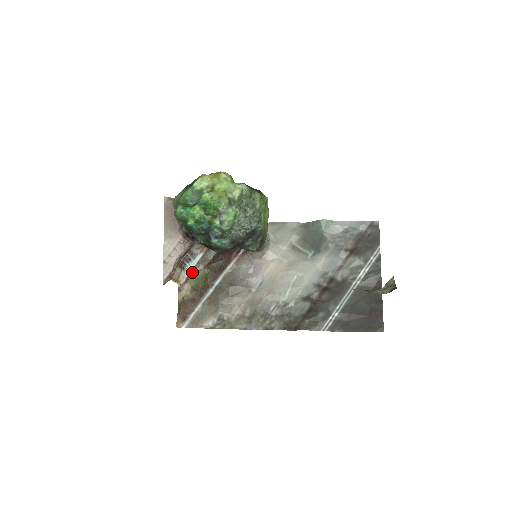
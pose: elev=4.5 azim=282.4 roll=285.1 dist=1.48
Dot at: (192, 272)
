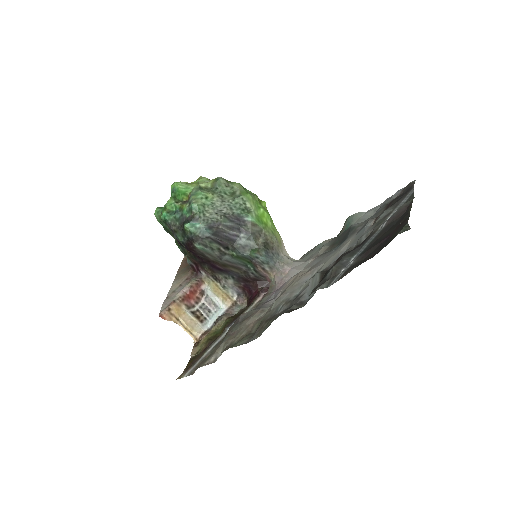
Dot at: (213, 326)
